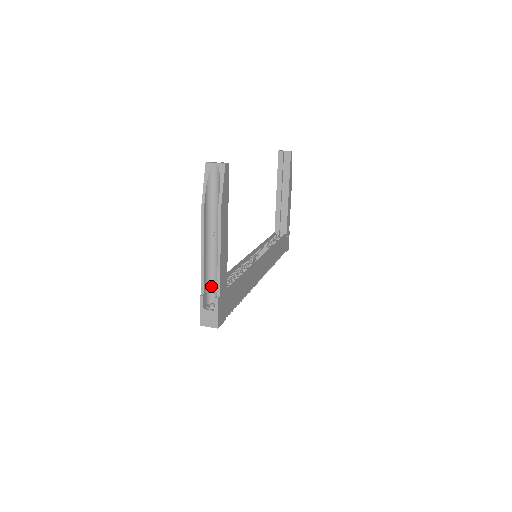
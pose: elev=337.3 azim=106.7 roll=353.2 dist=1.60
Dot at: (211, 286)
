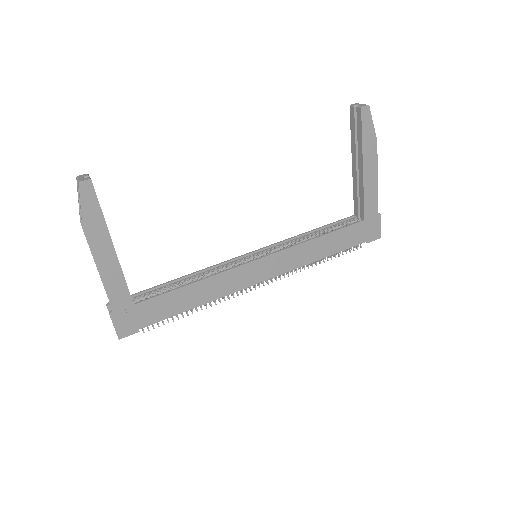
Dot at: occluded
